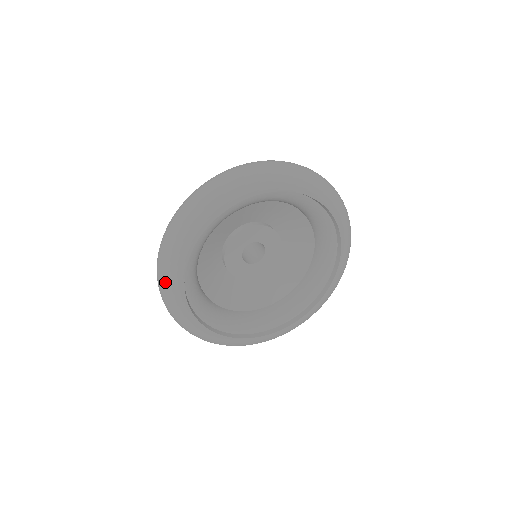
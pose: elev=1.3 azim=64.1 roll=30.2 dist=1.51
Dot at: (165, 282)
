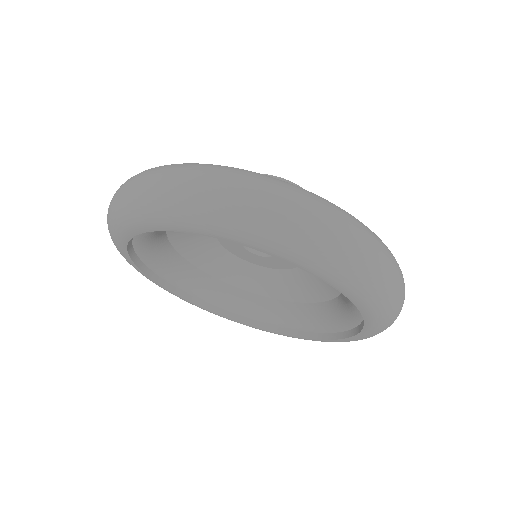
Dot at: occluded
